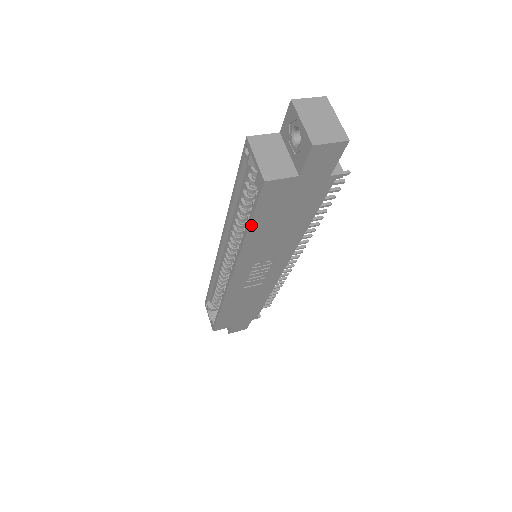
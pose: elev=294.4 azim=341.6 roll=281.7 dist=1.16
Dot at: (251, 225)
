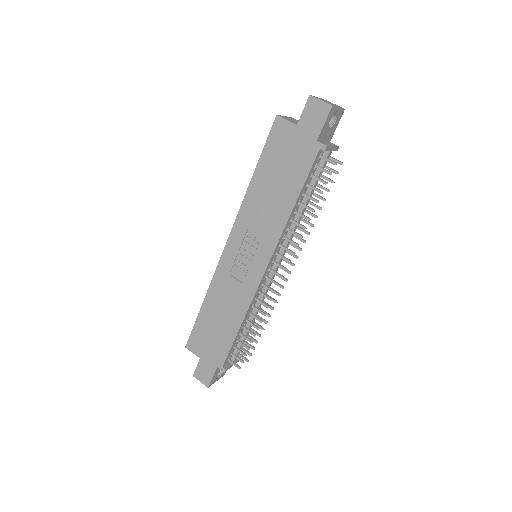
Dot at: (258, 166)
